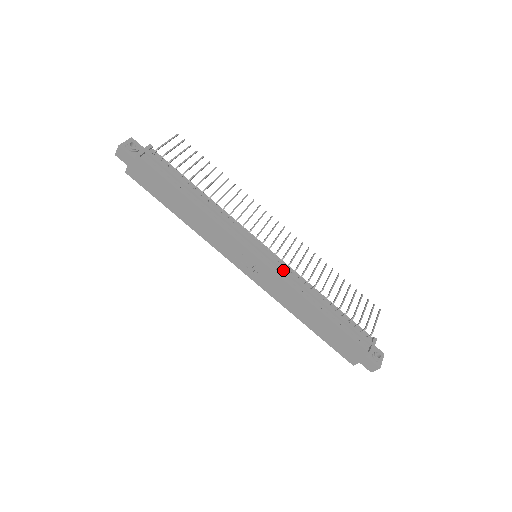
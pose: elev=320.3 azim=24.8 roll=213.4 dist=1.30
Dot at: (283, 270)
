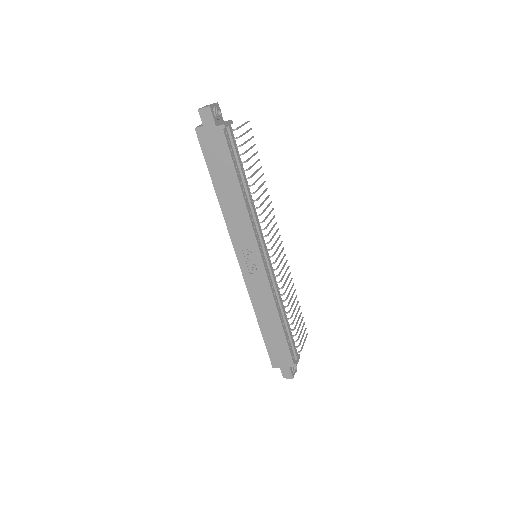
Dot at: (273, 278)
